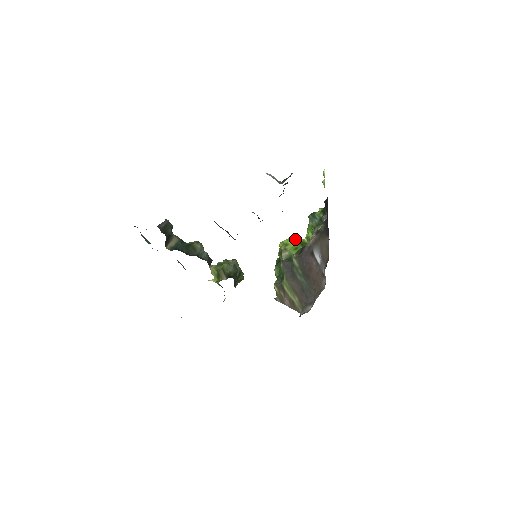
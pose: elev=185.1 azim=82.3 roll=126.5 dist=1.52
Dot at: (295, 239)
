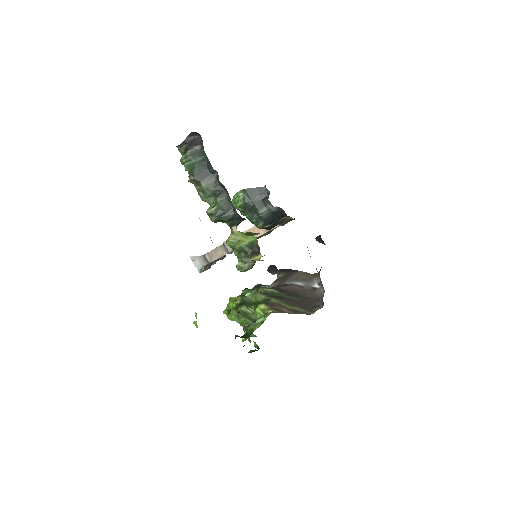
Dot at: occluded
